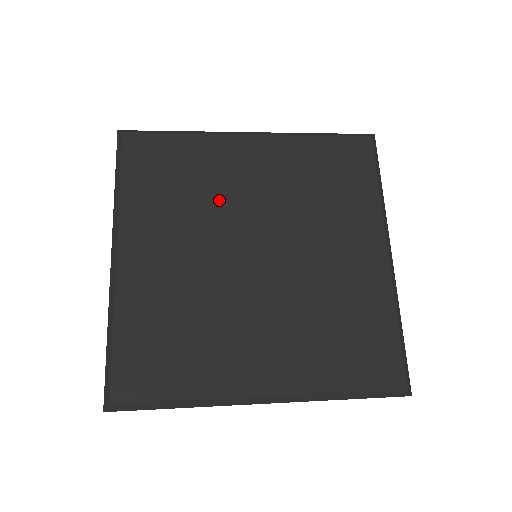
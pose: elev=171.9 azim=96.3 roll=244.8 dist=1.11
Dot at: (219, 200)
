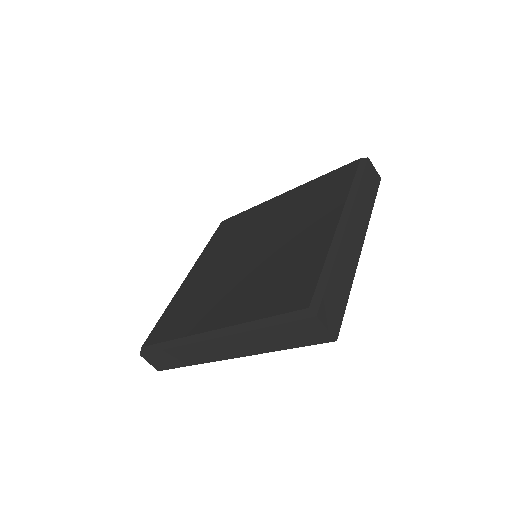
Dot at: (248, 232)
